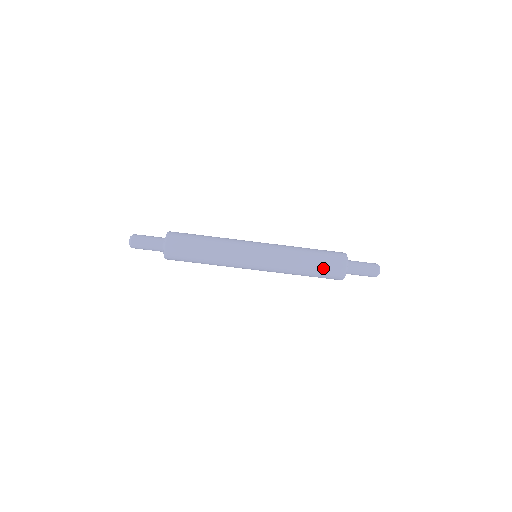
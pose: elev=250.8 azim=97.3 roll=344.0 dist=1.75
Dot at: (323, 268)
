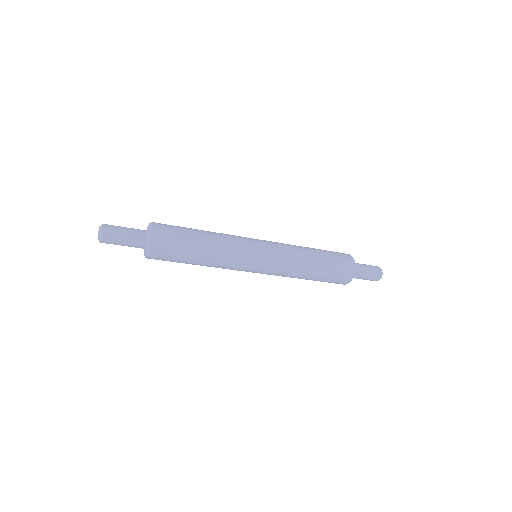
Dot at: (329, 277)
